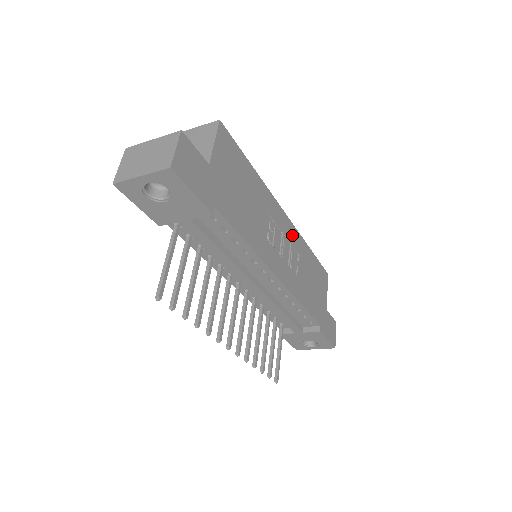
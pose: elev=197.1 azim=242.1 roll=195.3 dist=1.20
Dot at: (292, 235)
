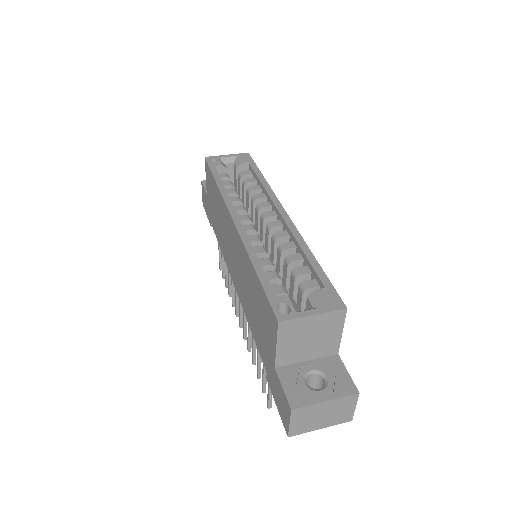
Dot at: occluded
